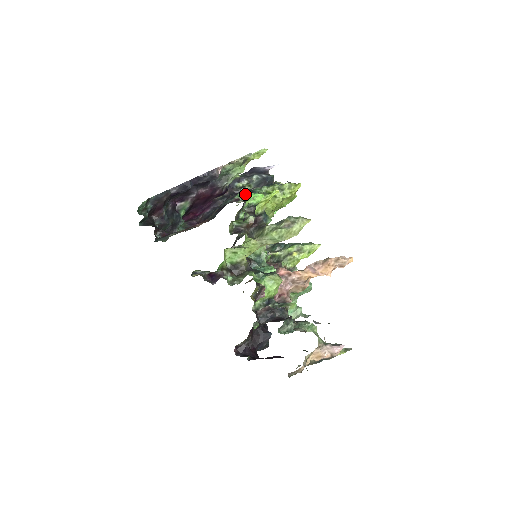
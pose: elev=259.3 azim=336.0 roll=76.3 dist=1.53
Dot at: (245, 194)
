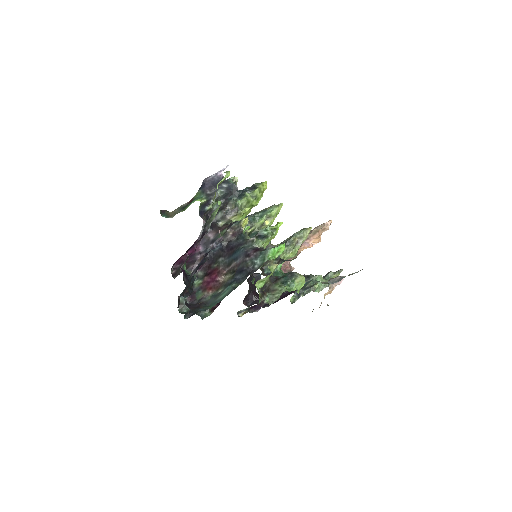
Dot at: (272, 254)
